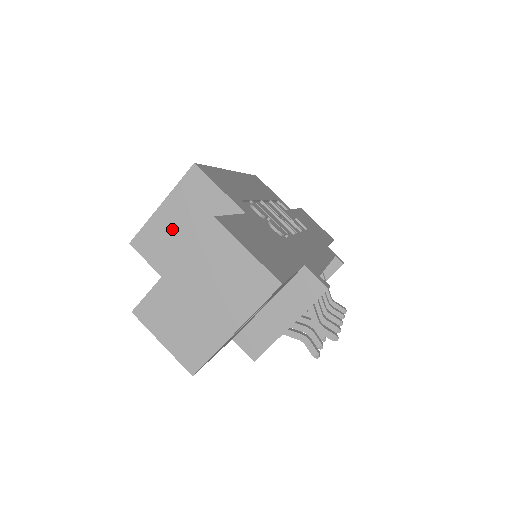
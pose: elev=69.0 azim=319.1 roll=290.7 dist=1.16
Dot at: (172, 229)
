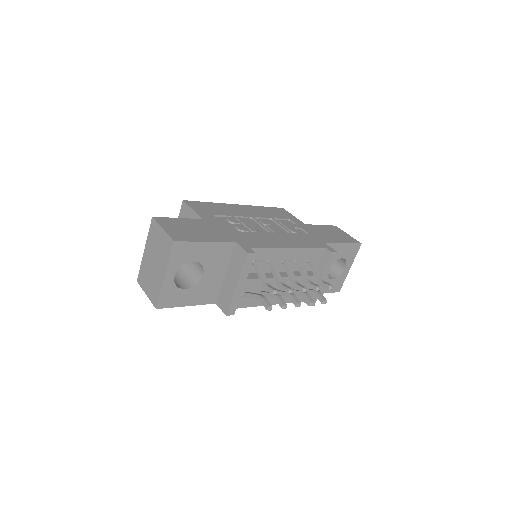
Dot at: occluded
